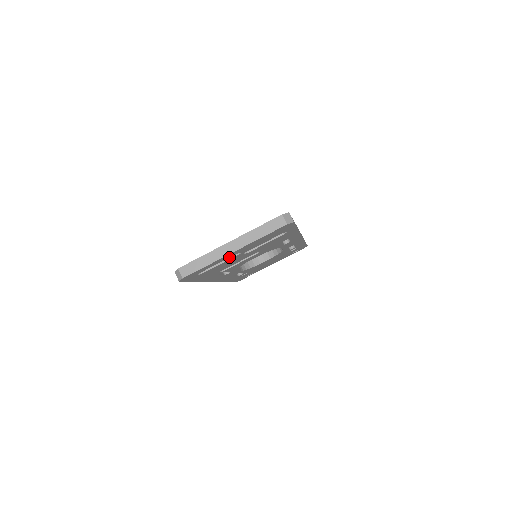
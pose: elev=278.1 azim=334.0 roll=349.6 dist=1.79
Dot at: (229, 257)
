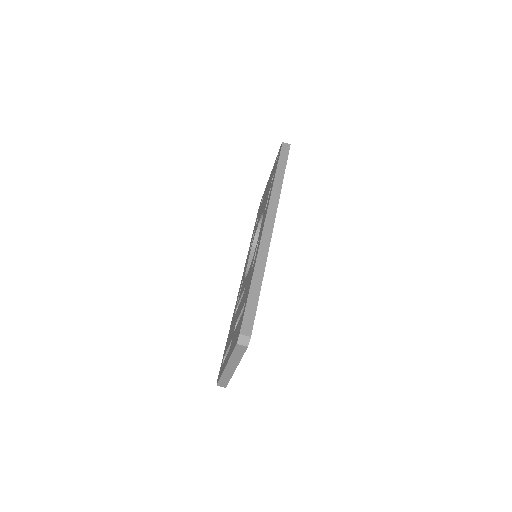
Dot at: occluded
